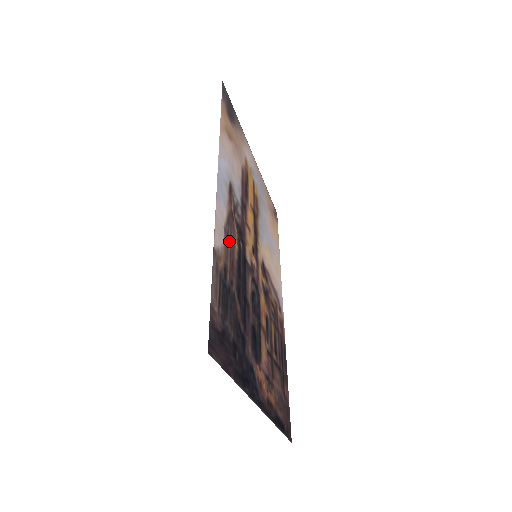
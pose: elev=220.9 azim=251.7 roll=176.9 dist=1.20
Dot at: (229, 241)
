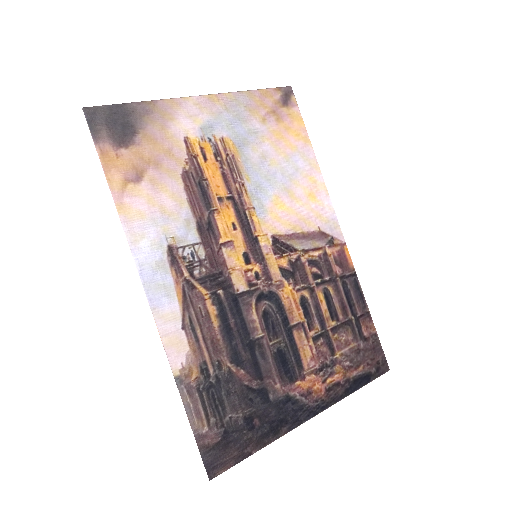
Dot at: (197, 326)
